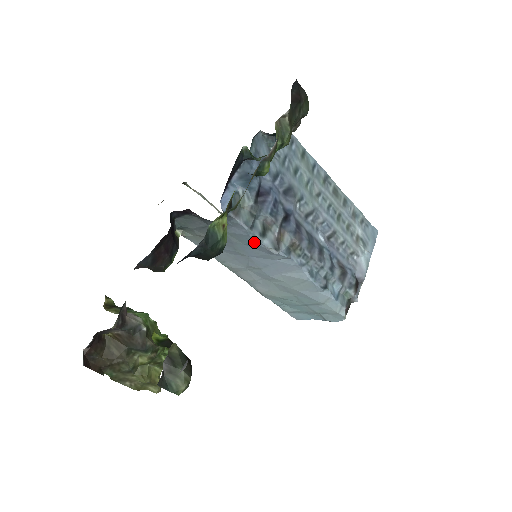
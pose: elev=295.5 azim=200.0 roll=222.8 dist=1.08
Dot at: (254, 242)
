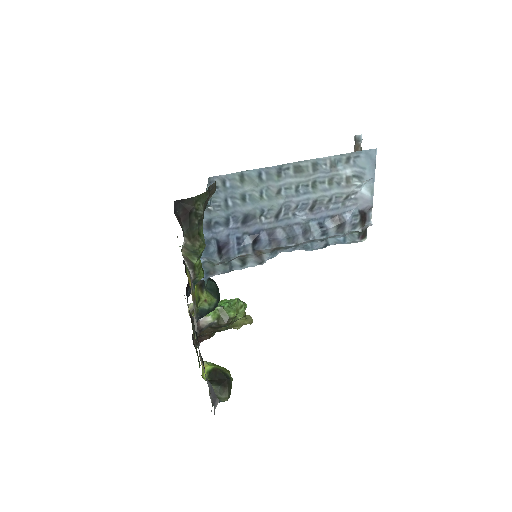
Dot at: occluded
